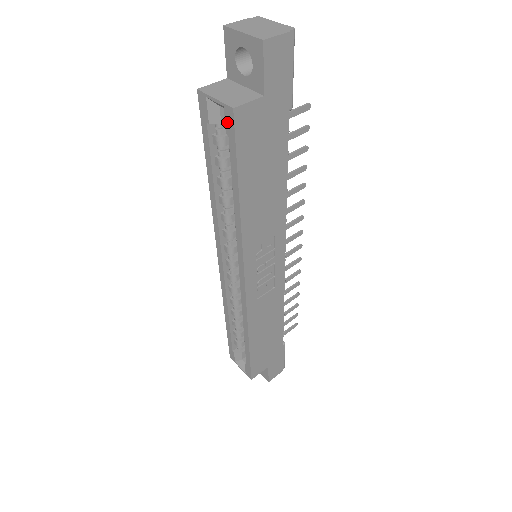
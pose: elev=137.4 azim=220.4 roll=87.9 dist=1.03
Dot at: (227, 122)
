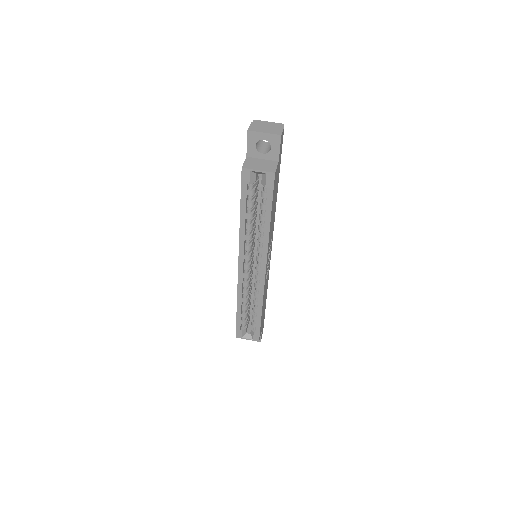
Dot at: (268, 181)
